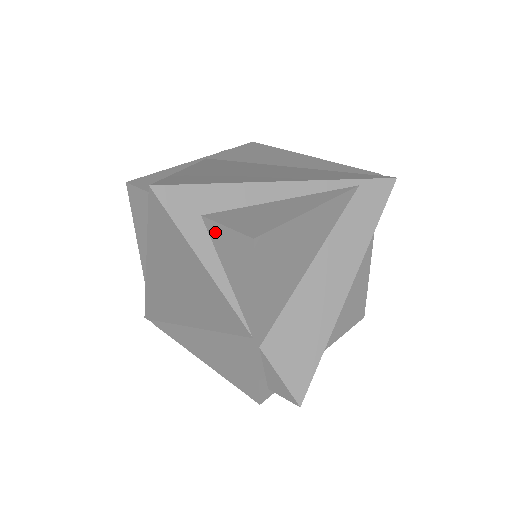
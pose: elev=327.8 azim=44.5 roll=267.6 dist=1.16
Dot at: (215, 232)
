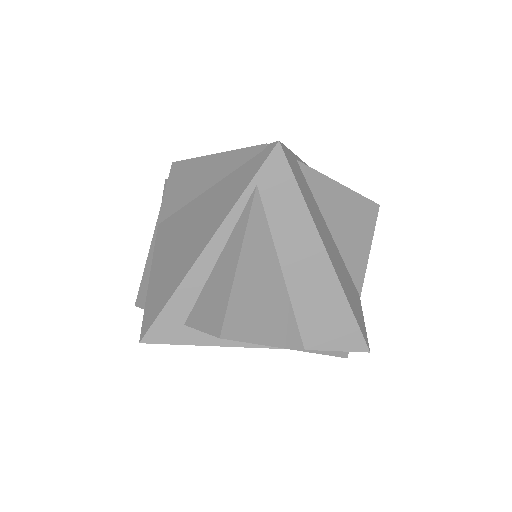
Dot at: occluded
